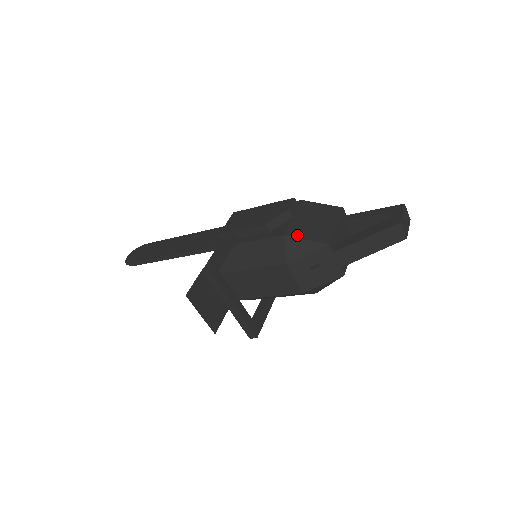
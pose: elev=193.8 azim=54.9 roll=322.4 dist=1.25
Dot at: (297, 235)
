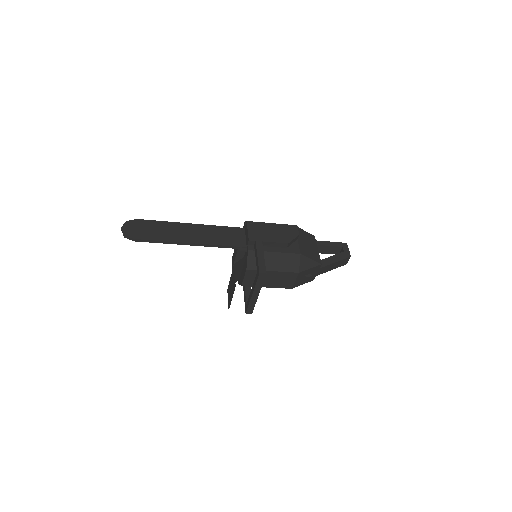
Dot at: (306, 255)
